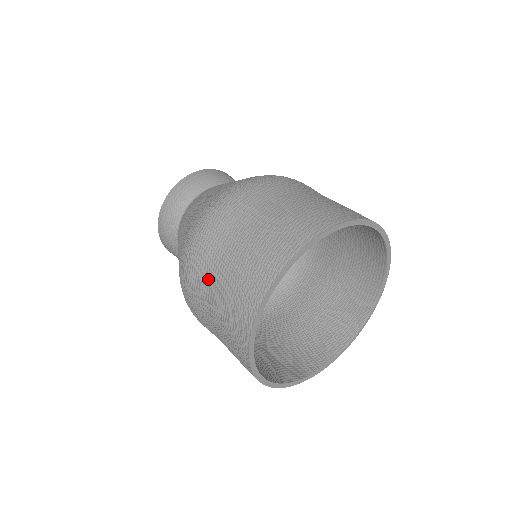
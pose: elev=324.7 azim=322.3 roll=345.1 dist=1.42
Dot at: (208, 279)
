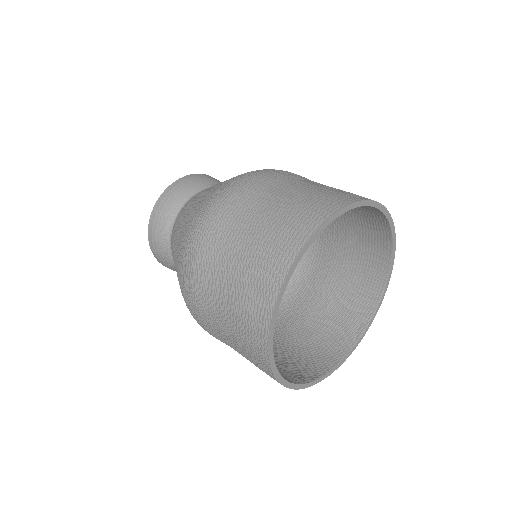
Dot at: (246, 213)
